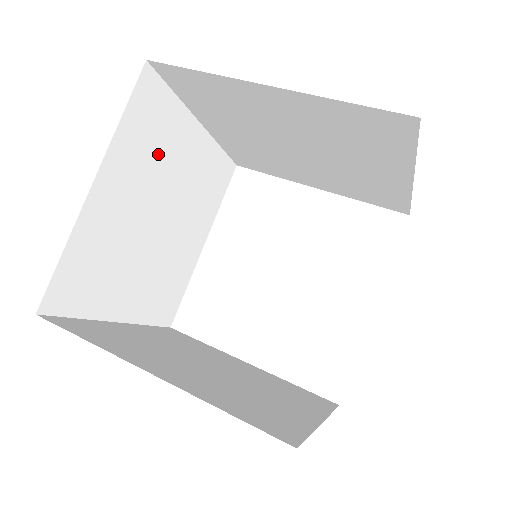
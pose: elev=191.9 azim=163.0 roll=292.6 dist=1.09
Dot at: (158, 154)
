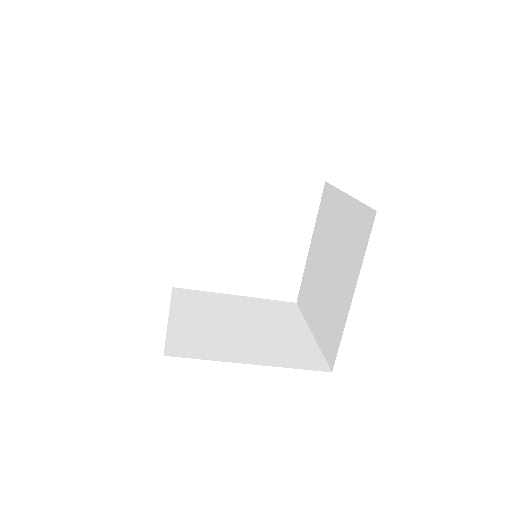
Dot at: (225, 199)
